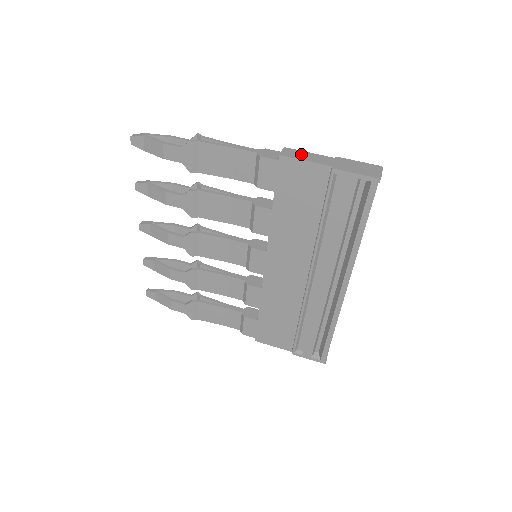
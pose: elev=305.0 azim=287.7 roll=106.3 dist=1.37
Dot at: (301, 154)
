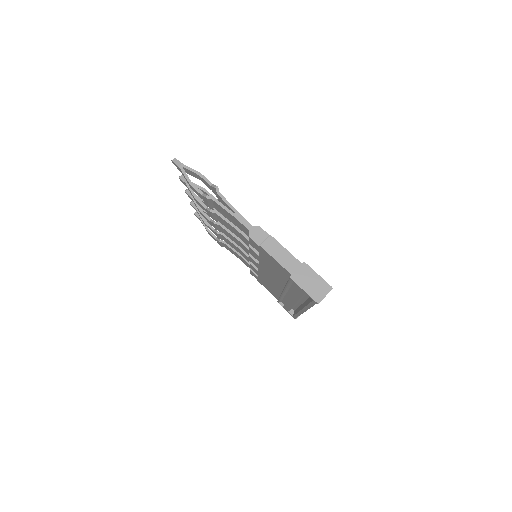
Dot at: (278, 250)
